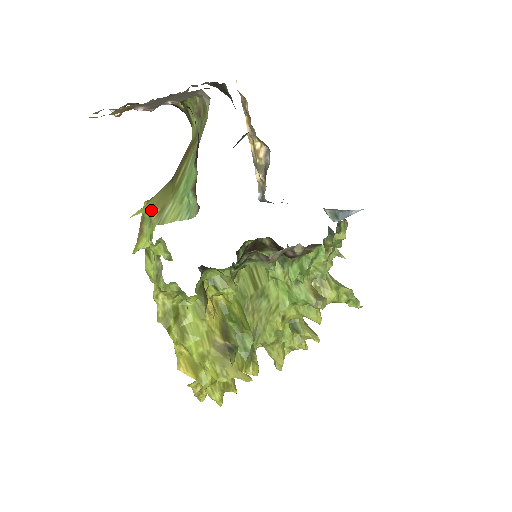
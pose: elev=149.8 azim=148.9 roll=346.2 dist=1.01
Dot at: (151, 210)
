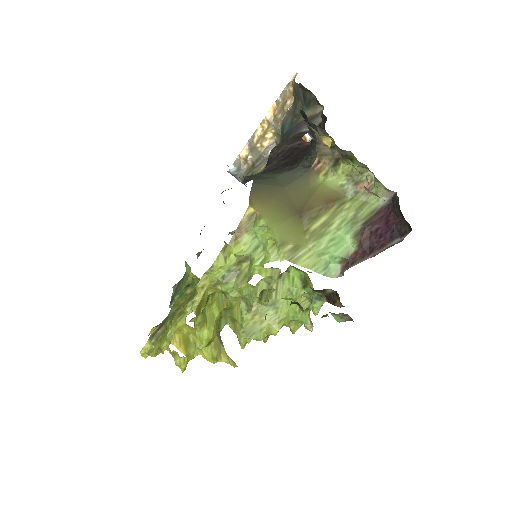
Dot at: (282, 240)
